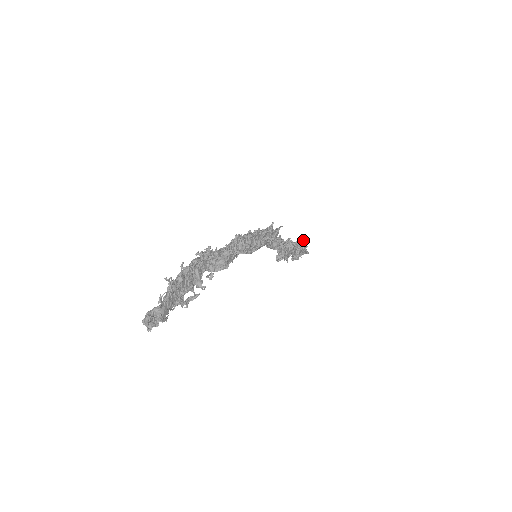
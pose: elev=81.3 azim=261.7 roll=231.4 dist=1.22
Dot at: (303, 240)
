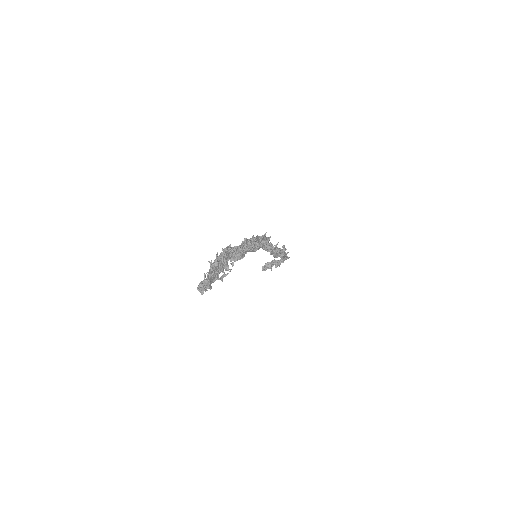
Dot at: (285, 248)
